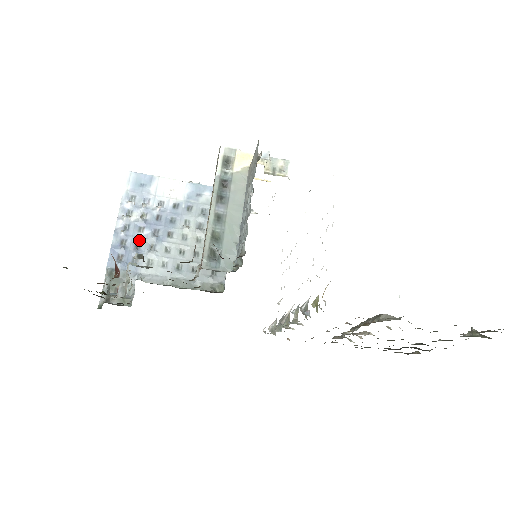
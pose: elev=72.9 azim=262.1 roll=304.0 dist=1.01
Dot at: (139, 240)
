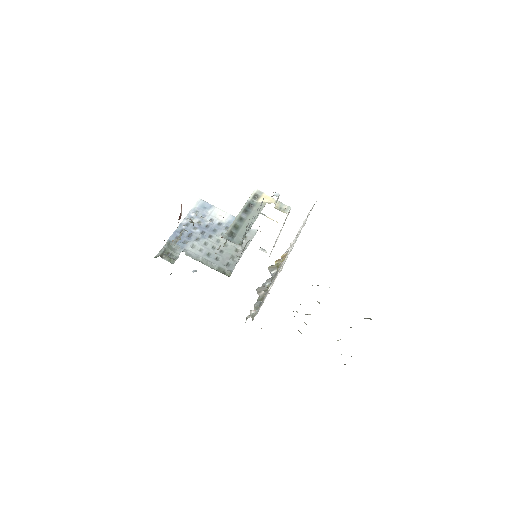
Dot at: (192, 233)
